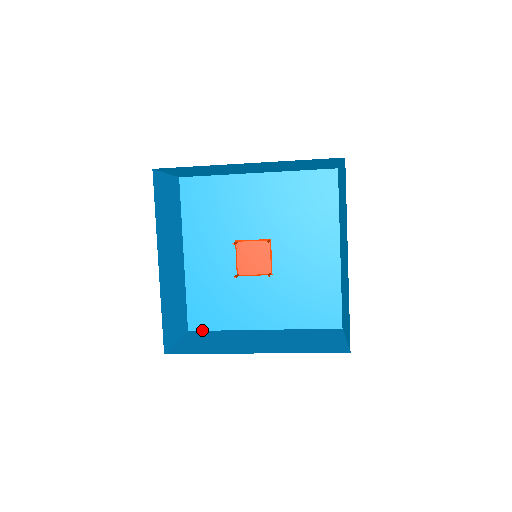
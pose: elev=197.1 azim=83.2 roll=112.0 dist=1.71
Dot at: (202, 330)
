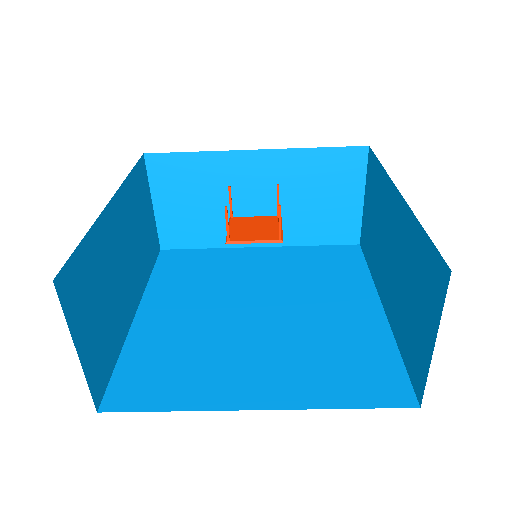
Dot at: (127, 411)
